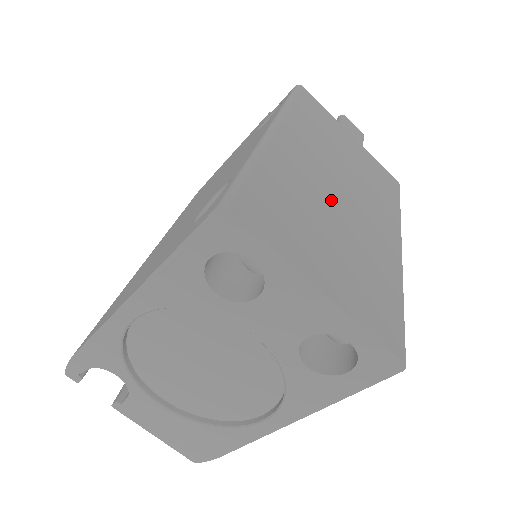
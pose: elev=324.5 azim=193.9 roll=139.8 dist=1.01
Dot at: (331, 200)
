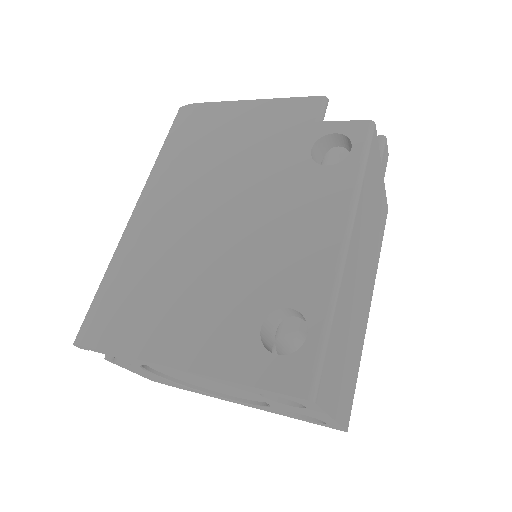
Dot at: (355, 303)
